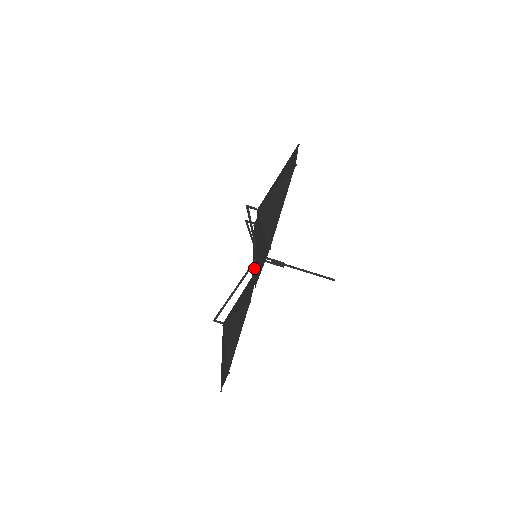
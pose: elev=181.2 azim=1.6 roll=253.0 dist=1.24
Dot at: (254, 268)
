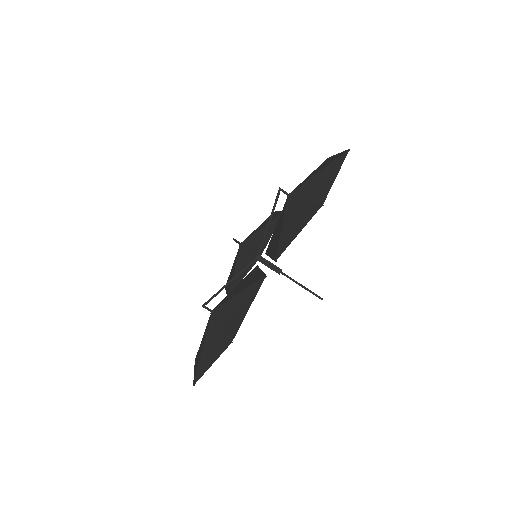
Dot at: (236, 281)
